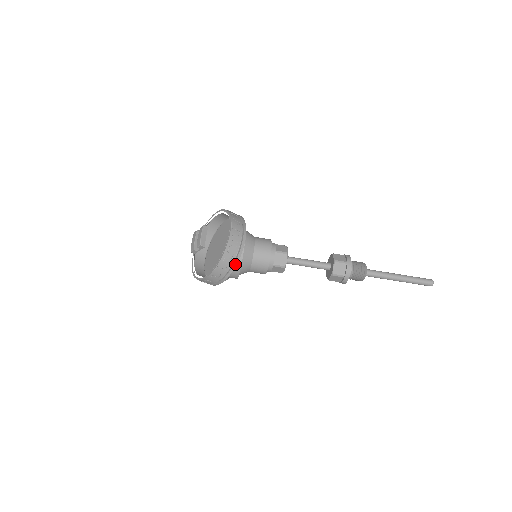
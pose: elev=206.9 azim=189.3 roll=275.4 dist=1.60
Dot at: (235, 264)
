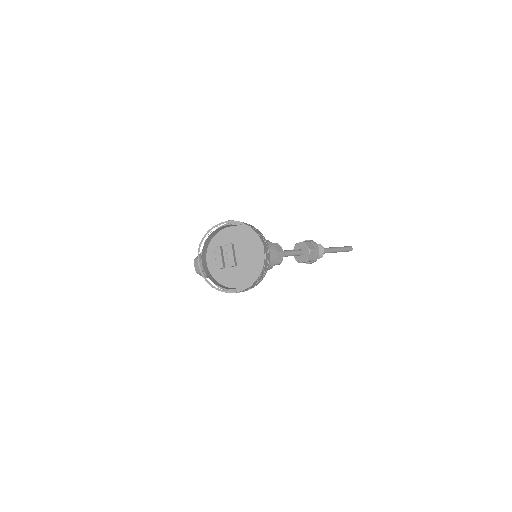
Dot at: (263, 277)
